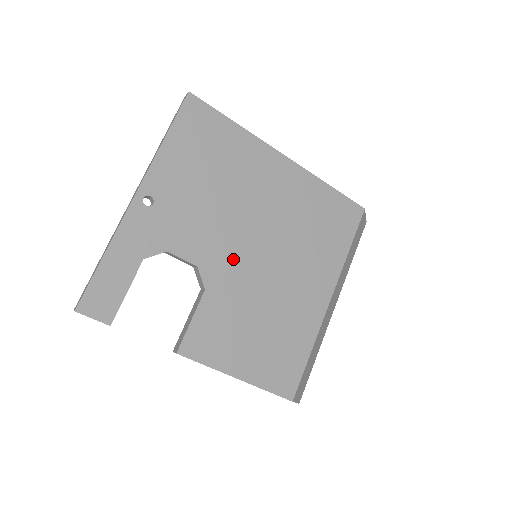
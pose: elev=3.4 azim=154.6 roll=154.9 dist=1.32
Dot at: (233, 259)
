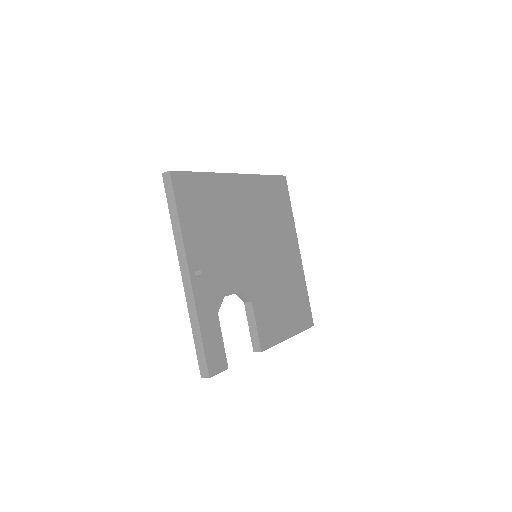
Dot at: (252, 270)
